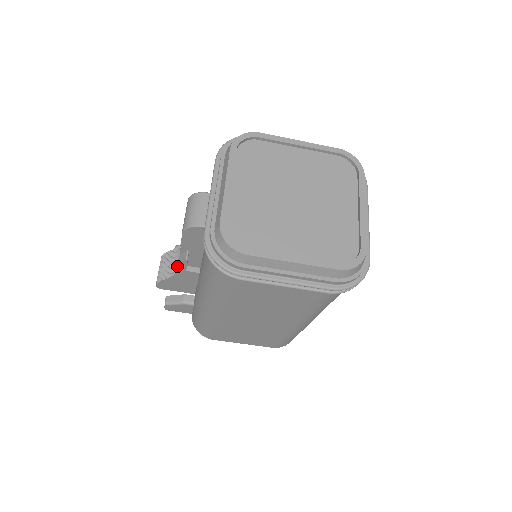
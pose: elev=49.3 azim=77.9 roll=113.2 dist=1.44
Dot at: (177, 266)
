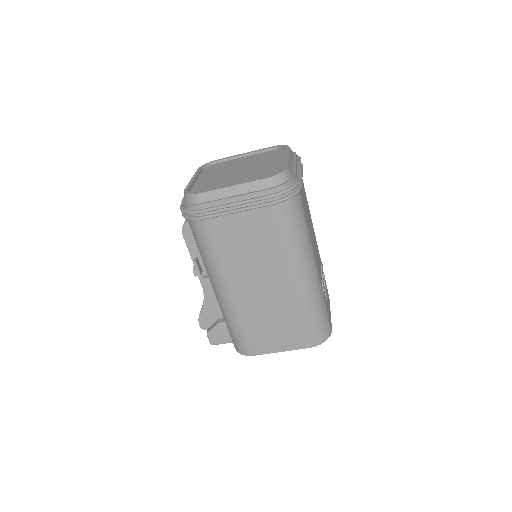
Dot at: occluded
